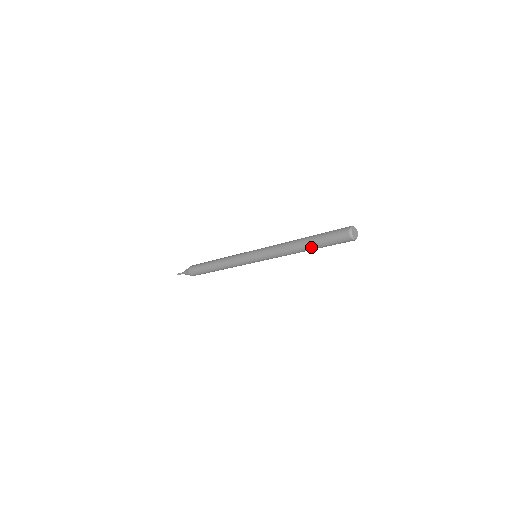
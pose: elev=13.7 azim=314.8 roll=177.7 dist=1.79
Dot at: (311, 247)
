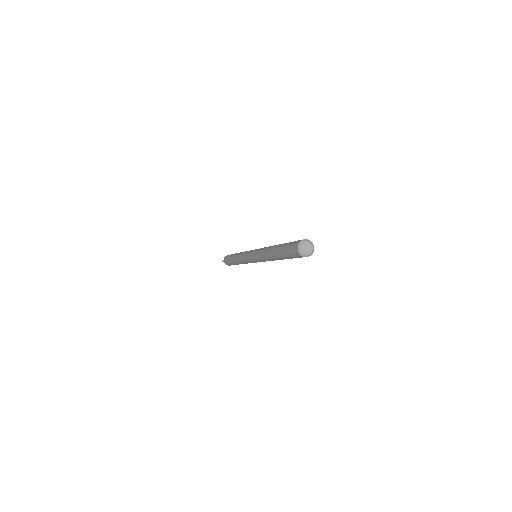
Dot at: occluded
